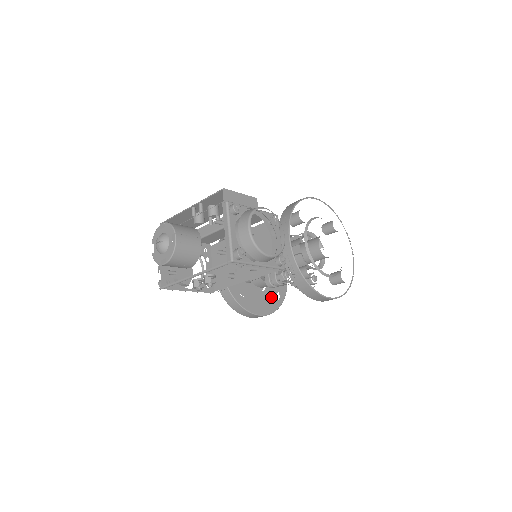
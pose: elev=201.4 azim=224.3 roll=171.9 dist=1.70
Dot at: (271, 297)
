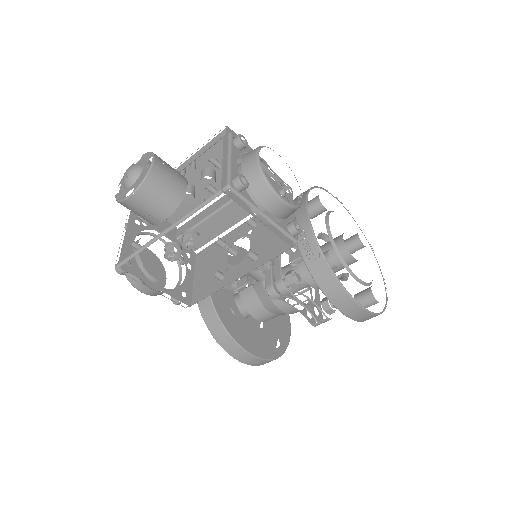
Dot at: (268, 340)
